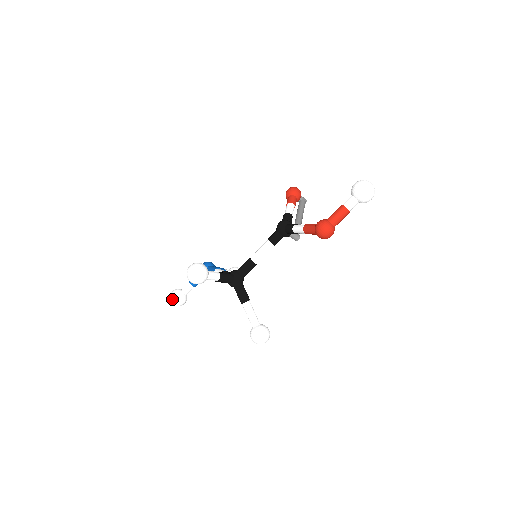
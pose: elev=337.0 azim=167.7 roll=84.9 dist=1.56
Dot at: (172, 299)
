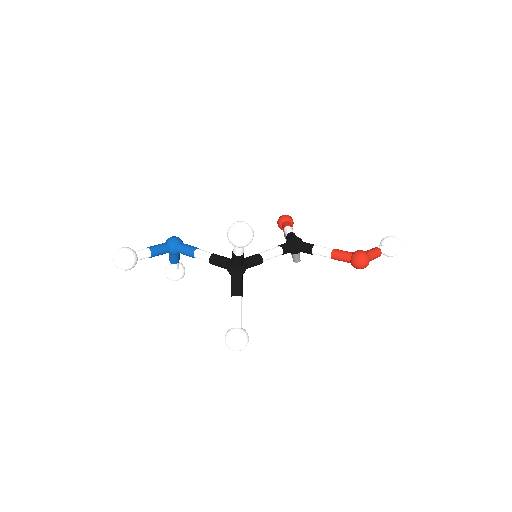
Dot at: (124, 256)
